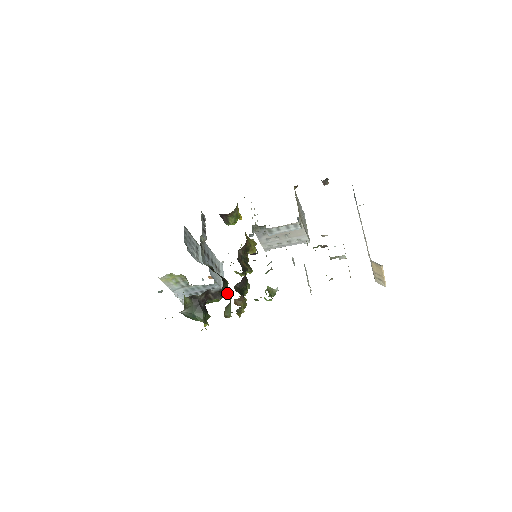
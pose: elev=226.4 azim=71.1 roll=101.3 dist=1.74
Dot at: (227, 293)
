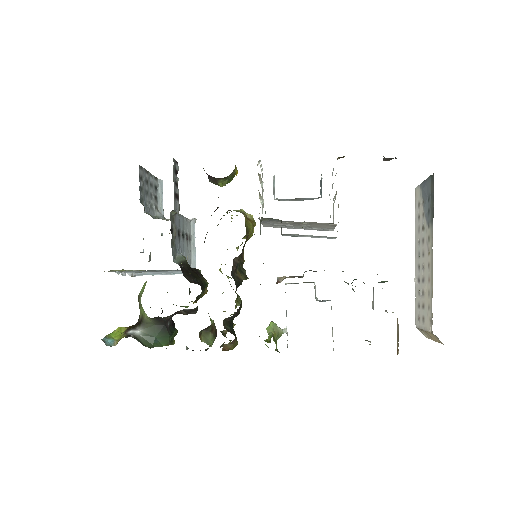
Dot at: occluded
